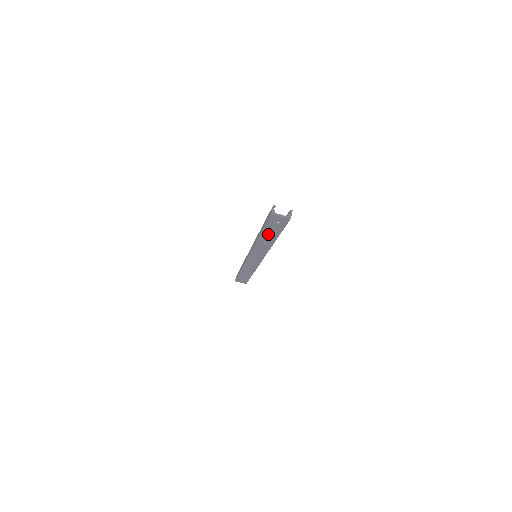
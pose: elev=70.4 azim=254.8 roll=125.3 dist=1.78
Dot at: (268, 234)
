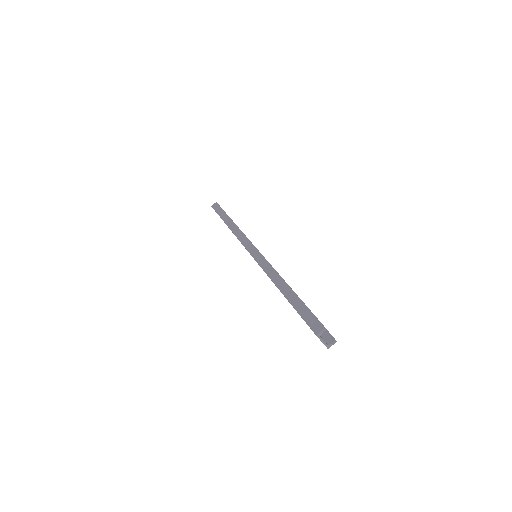
Dot at: occluded
